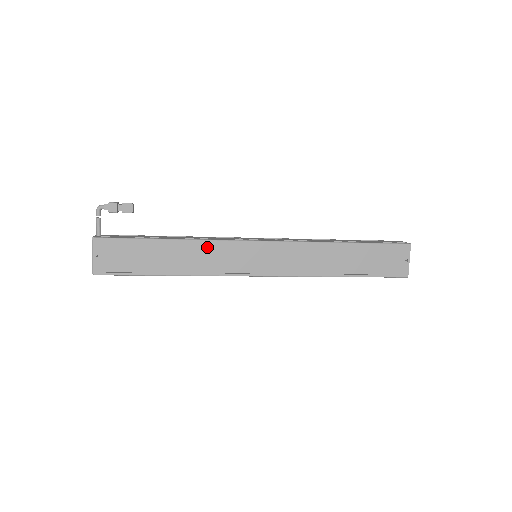
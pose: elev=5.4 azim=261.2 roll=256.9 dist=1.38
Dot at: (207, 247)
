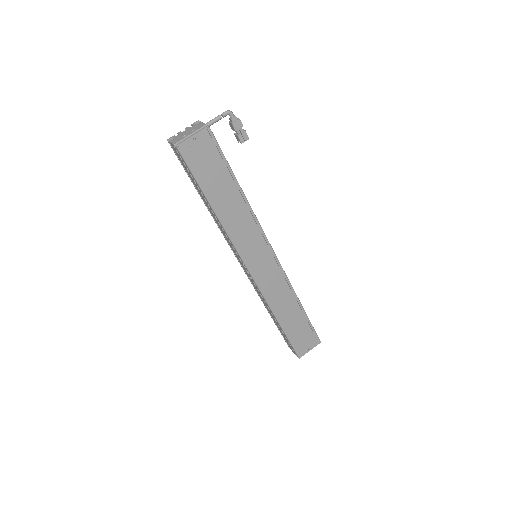
Dot at: (250, 220)
